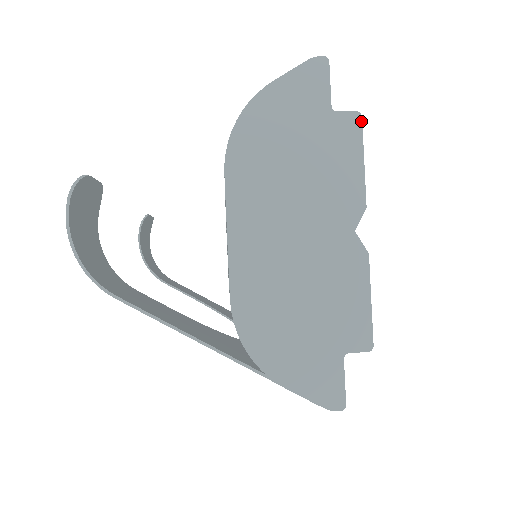
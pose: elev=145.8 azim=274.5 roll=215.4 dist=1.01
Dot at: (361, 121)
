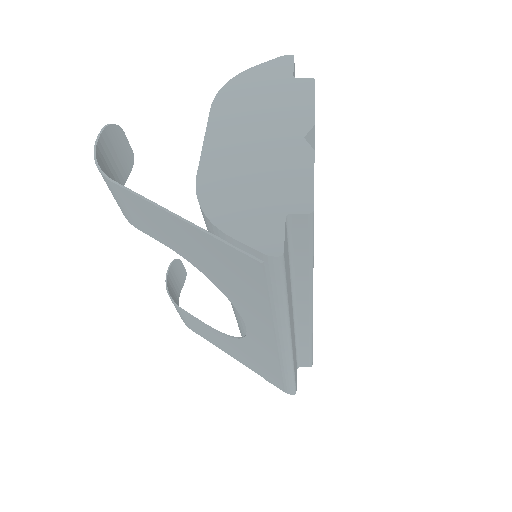
Dot at: (314, 82)
